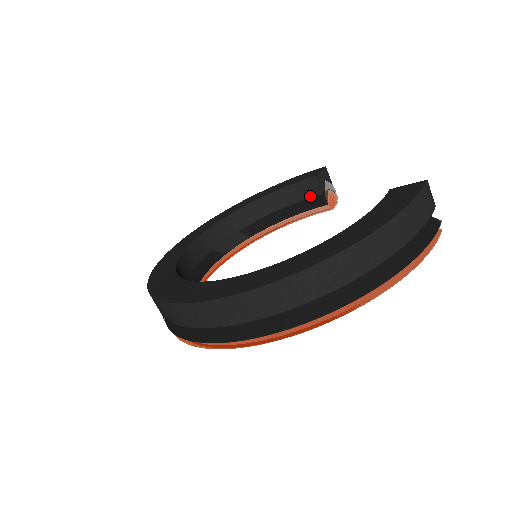
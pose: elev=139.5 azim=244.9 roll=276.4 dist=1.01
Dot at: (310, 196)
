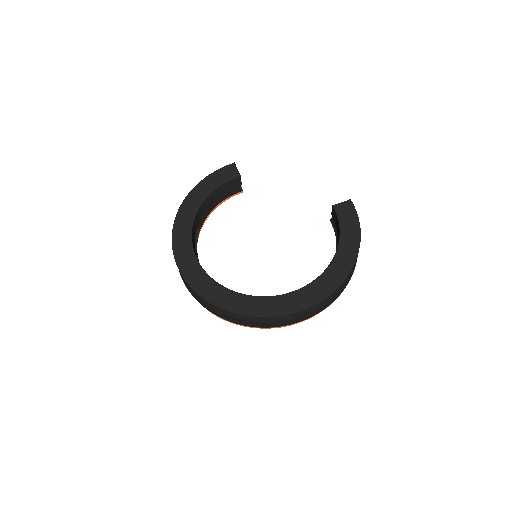
Dot at: (232, 188)
